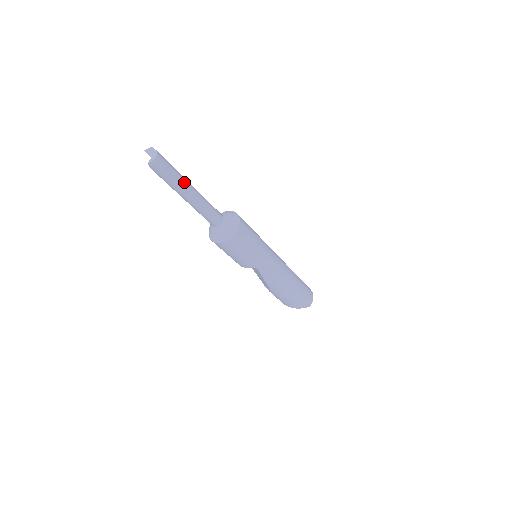
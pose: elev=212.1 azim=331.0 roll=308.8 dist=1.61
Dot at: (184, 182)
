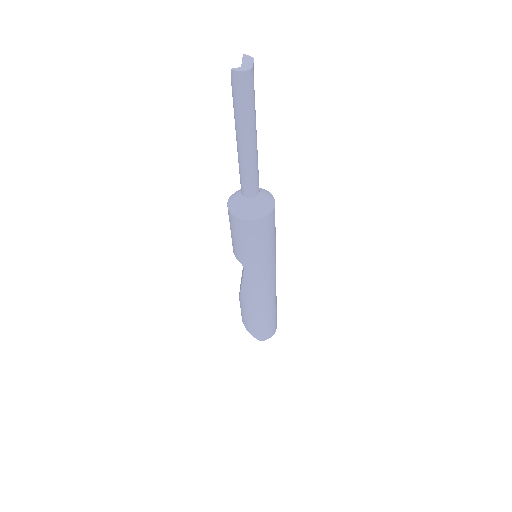
Dot at: (251, 124)
